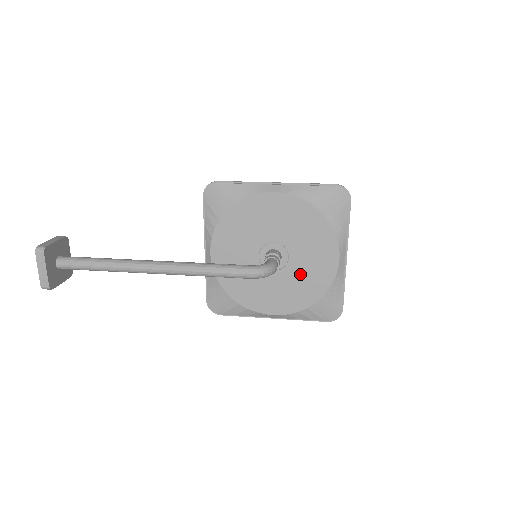
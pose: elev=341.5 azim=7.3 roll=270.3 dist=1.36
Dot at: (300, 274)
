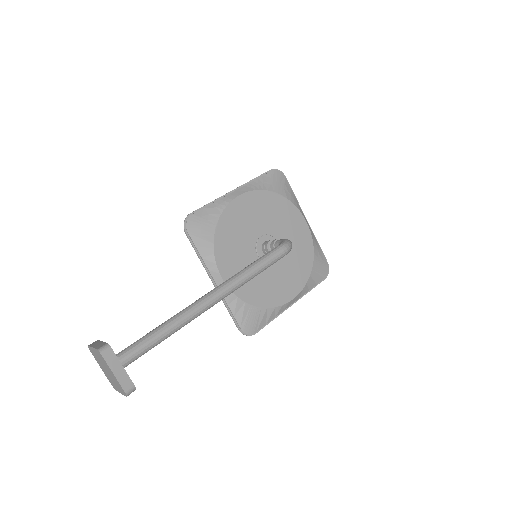
Dot at: (291, 251)
